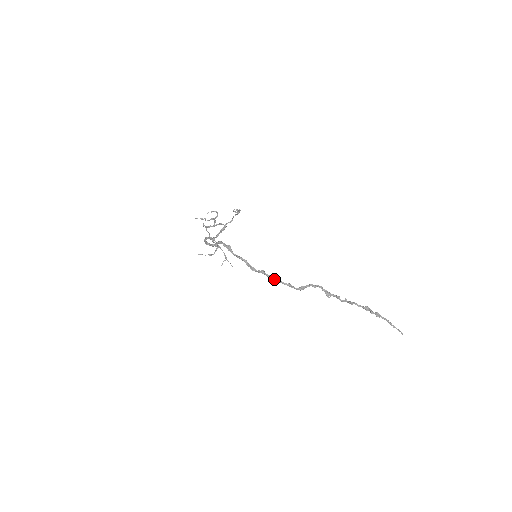
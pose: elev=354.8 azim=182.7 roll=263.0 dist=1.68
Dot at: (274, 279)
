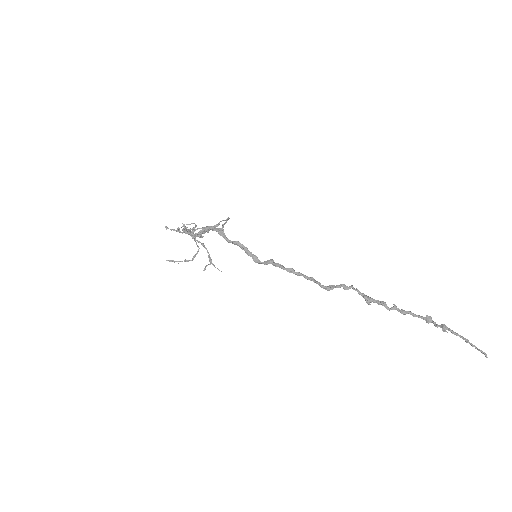
Dot at: (290, 270)
